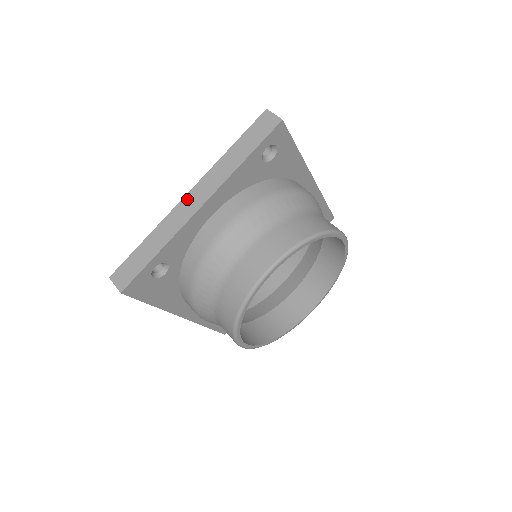
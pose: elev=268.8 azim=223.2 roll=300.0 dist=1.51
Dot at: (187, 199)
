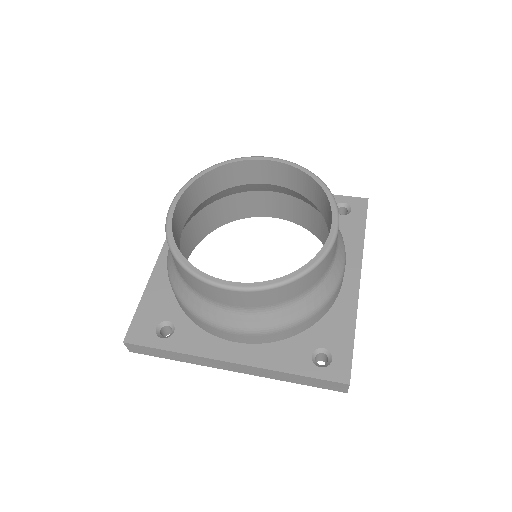
Dot at: occluded
